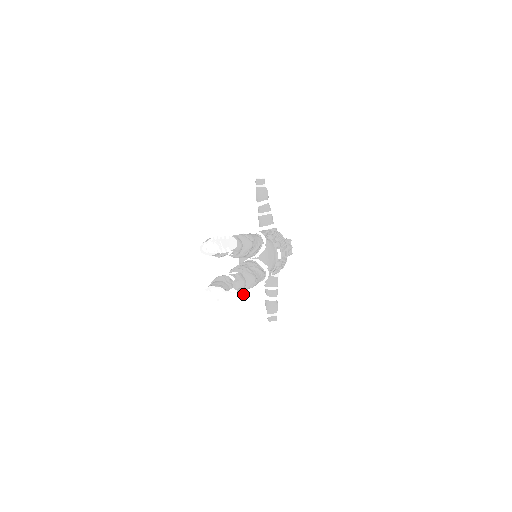
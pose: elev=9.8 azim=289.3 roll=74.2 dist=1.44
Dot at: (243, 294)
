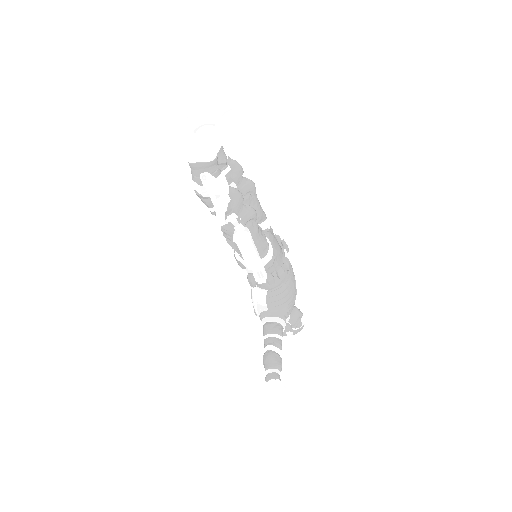
Dot at: (237, 231)
